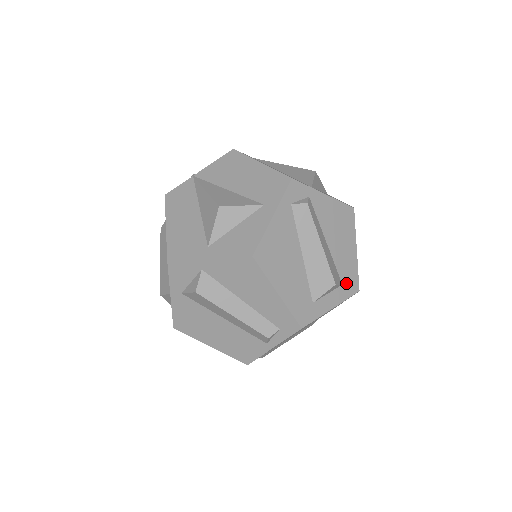
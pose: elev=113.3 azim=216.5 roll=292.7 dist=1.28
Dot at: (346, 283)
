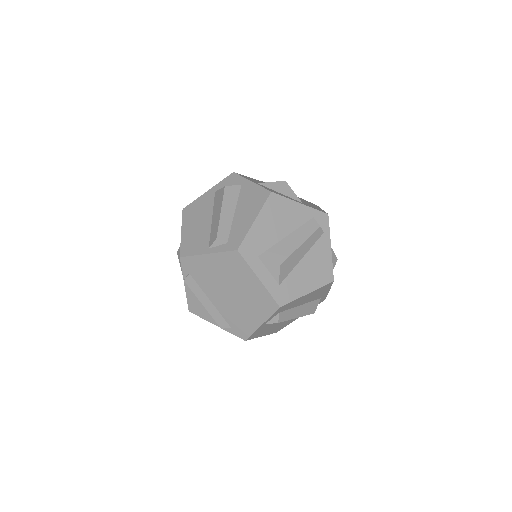
Dot at: (281, 289)
